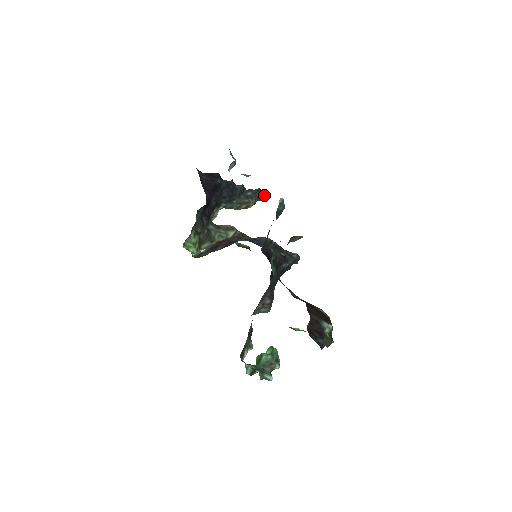
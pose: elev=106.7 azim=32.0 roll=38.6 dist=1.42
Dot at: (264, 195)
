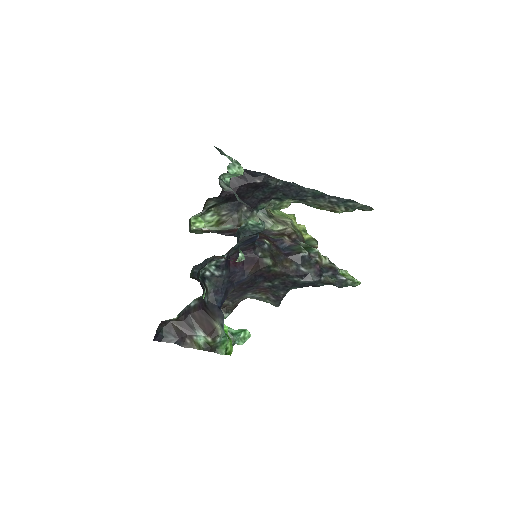
Dot at: (367, 207)
